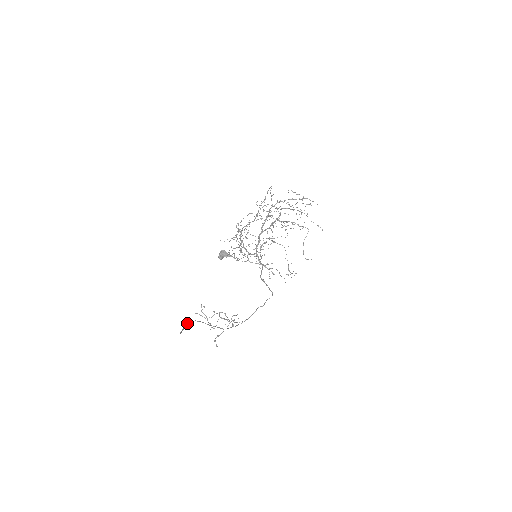
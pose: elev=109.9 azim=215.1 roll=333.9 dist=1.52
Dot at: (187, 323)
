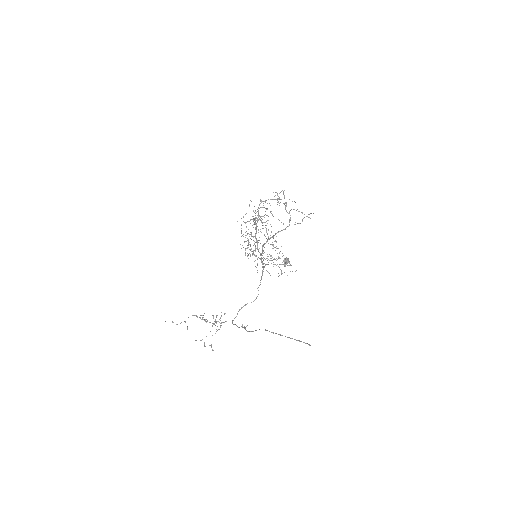
Dot at: (279, 334)
